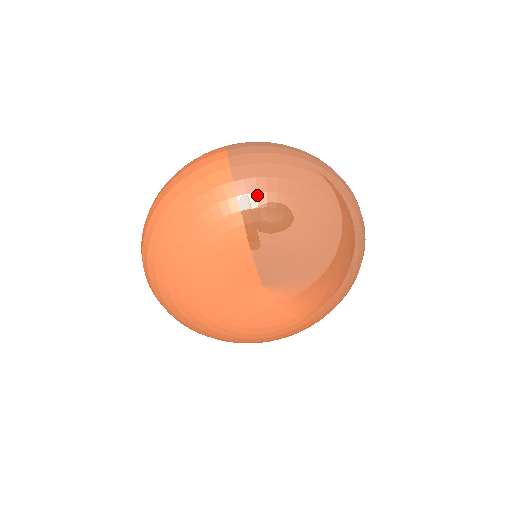
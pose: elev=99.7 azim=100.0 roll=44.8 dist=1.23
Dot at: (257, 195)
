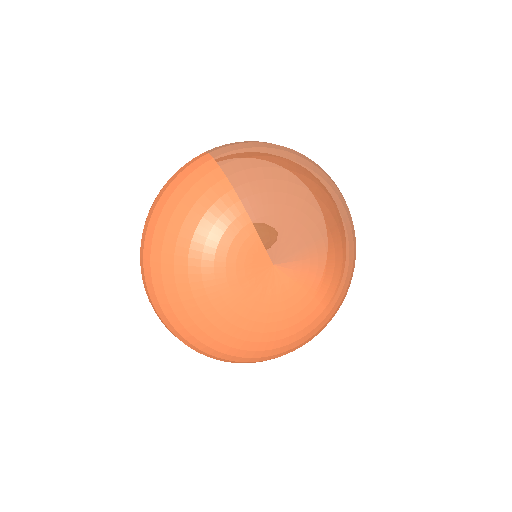
Dot at: (245, 172)
